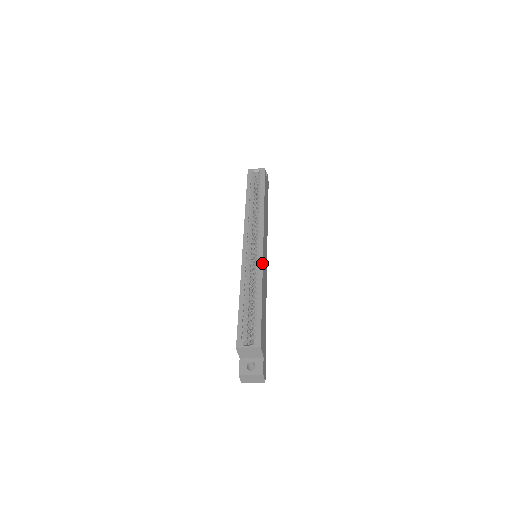
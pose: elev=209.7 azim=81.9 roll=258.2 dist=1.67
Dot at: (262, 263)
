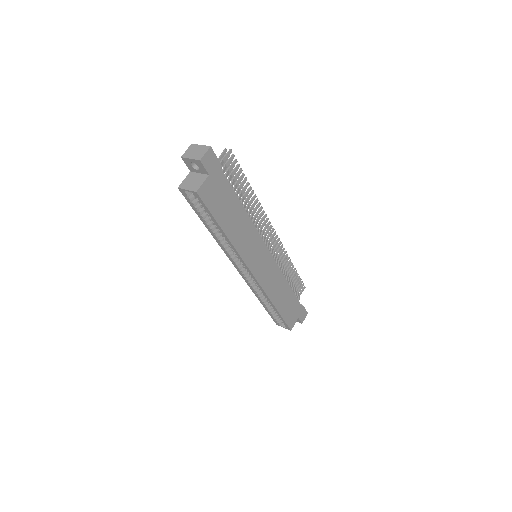
Dot at: (263, 291)
